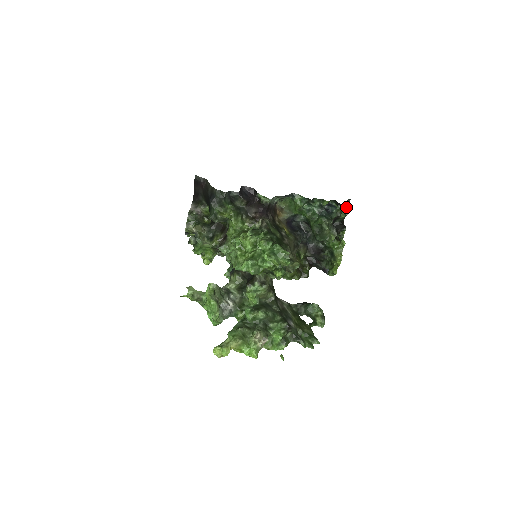
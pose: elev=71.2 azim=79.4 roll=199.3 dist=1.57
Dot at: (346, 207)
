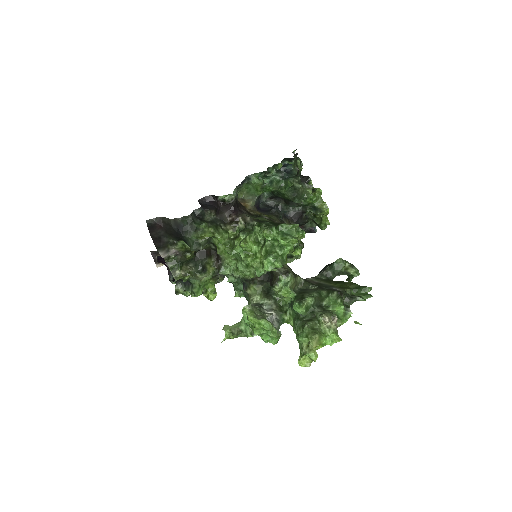
Dot at: (297, 159)
